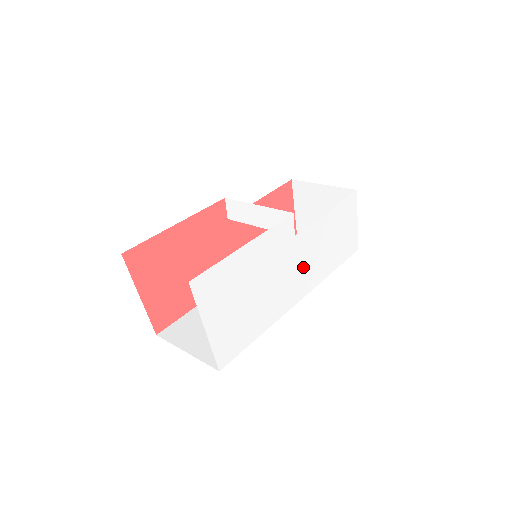
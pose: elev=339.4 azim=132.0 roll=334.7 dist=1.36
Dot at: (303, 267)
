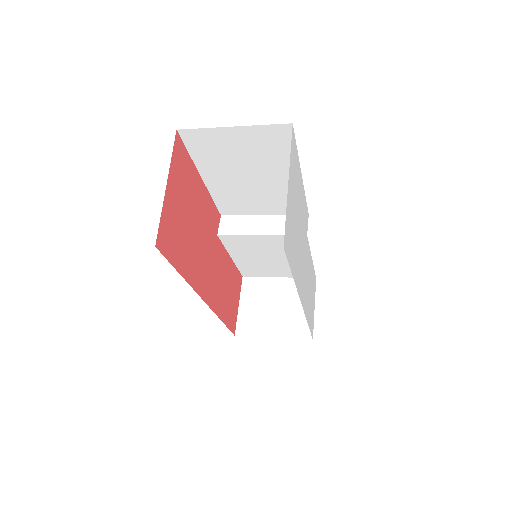
Dot at: (305, 275)
